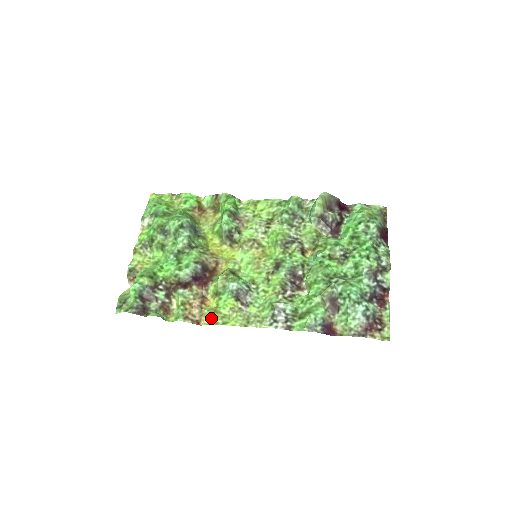
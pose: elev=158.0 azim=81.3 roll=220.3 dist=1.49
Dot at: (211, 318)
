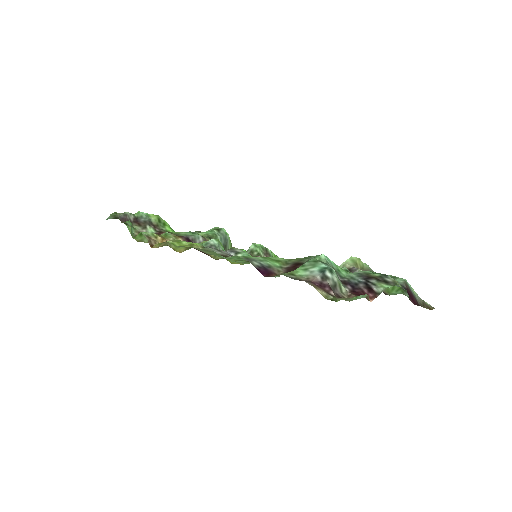
Dot at: (167, 242)
